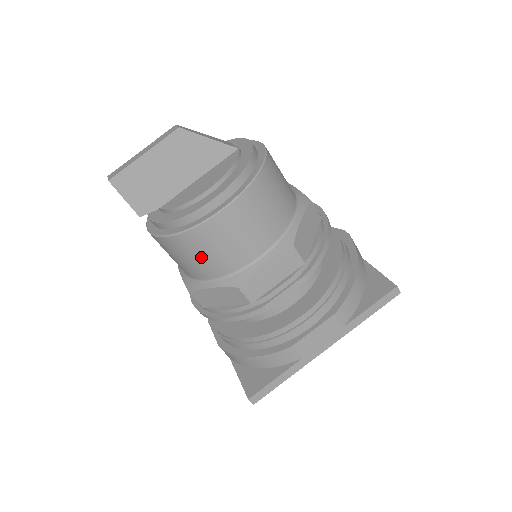
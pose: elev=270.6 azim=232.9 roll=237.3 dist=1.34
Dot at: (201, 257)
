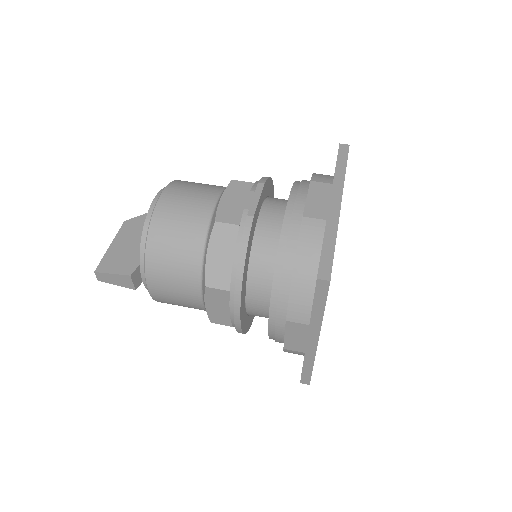
Dot at: (177, 237)
